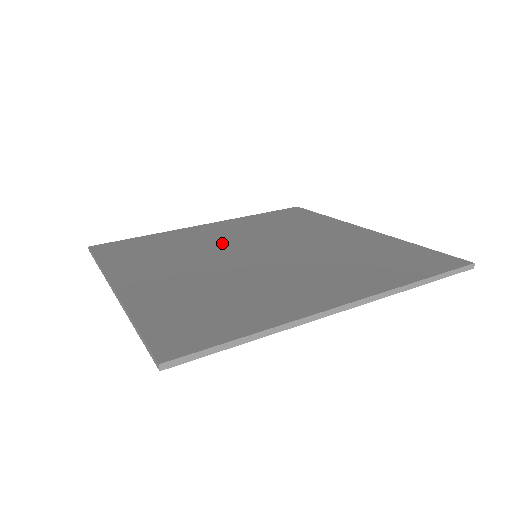
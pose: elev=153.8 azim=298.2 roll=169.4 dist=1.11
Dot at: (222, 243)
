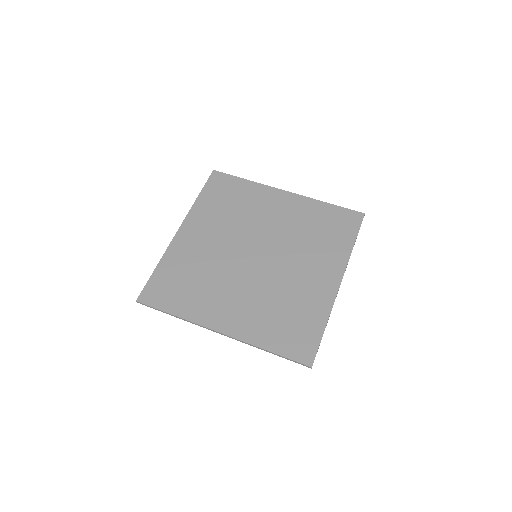
Dot at: (222, 252)
